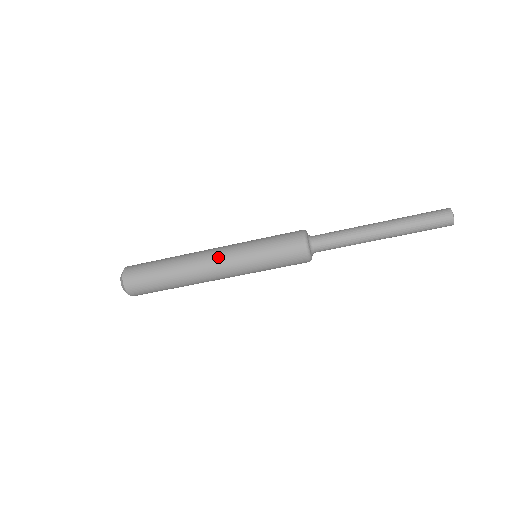
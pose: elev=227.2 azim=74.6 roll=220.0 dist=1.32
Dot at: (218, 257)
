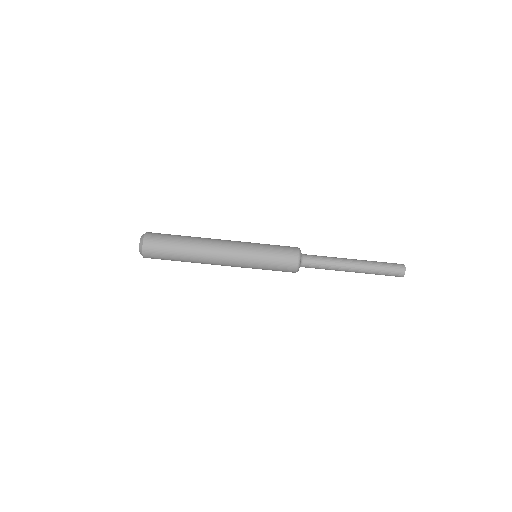
Dot at: (228, 256)
